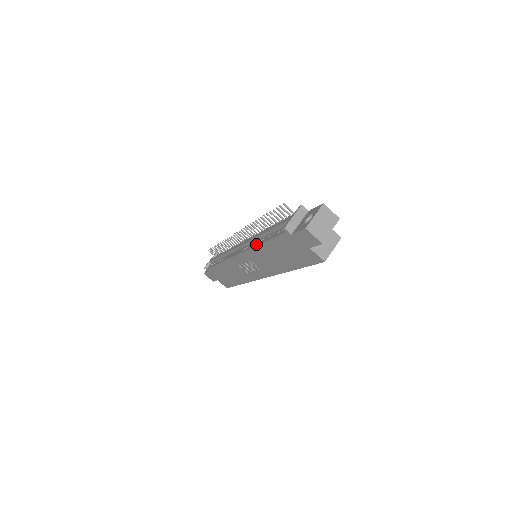
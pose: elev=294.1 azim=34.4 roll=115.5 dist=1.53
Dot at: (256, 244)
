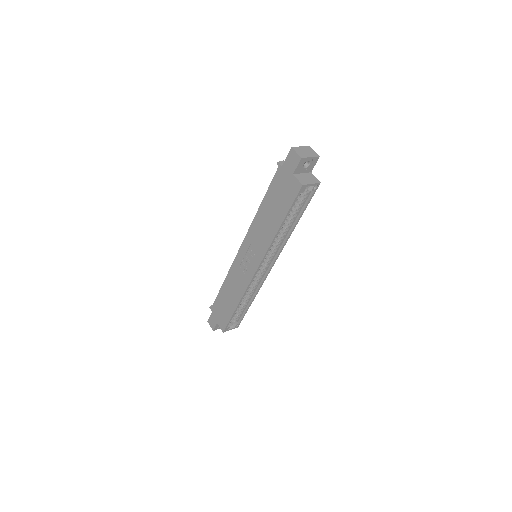
Dot at: (257, 214)
